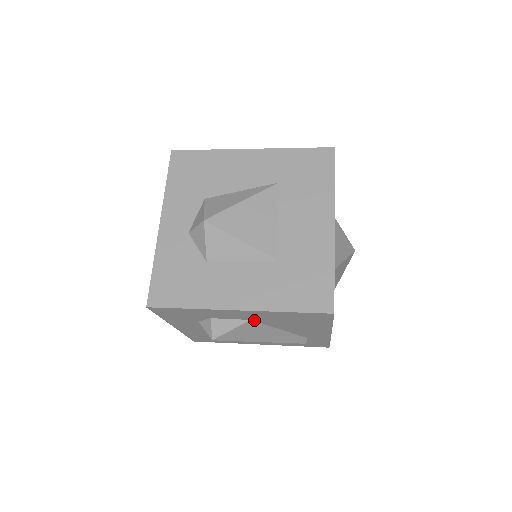
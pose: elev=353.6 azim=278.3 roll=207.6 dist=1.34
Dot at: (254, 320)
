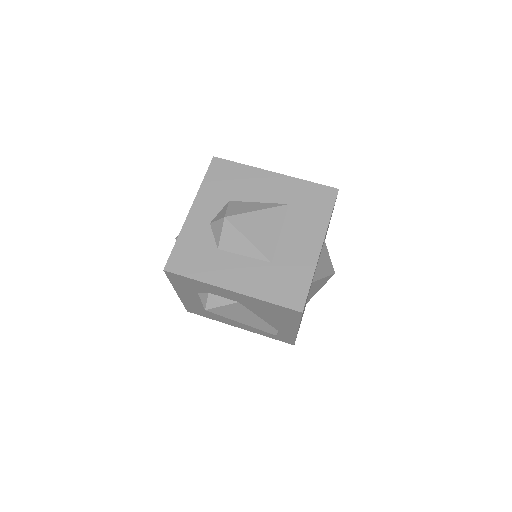
Dot at: (241, 303)
